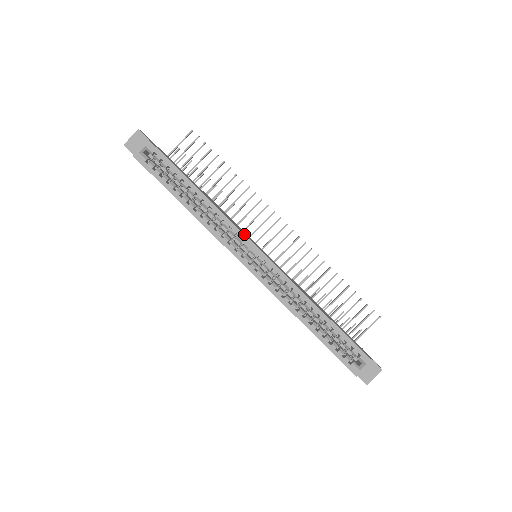
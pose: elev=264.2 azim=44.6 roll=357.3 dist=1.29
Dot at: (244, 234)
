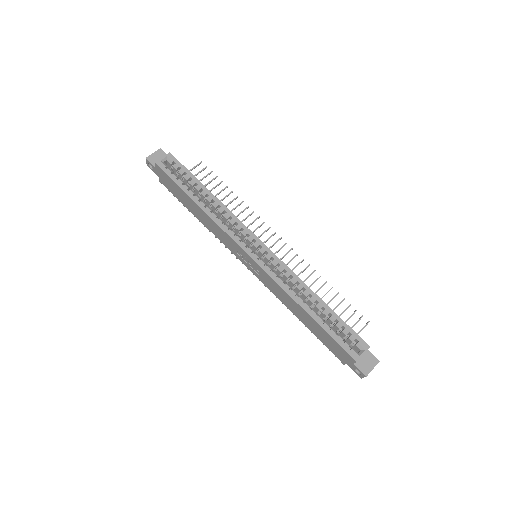
Dot at: (249, 229)
